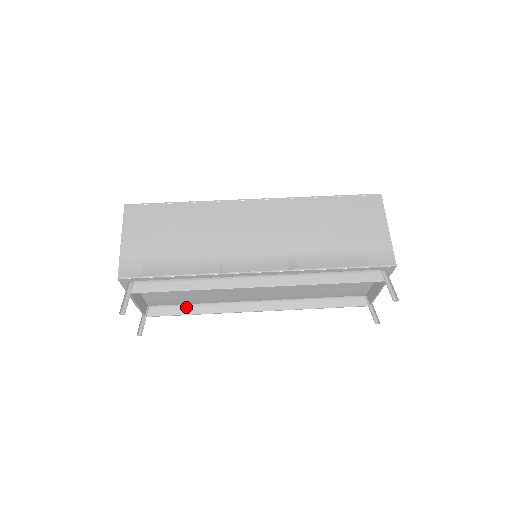
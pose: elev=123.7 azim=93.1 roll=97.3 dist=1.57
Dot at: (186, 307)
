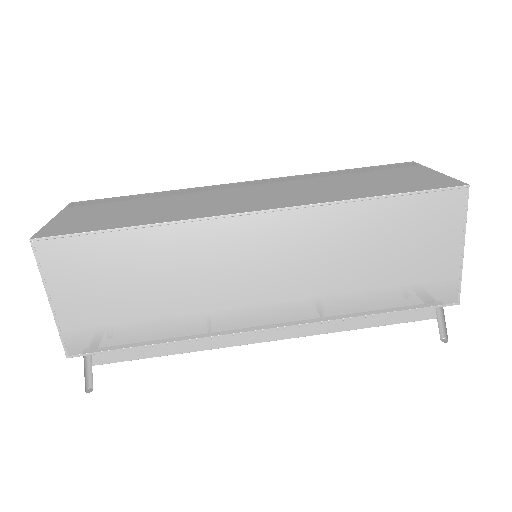
Dot at: occluded
